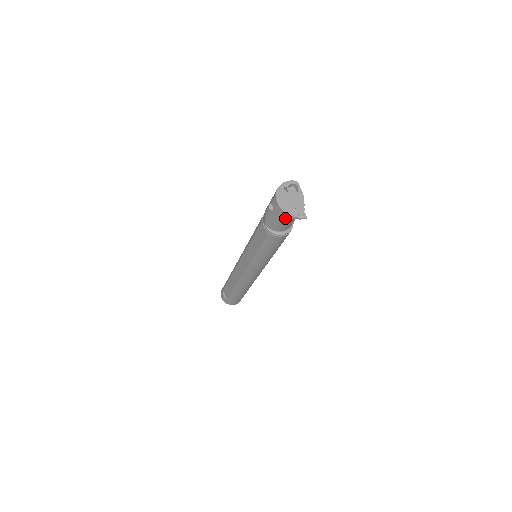
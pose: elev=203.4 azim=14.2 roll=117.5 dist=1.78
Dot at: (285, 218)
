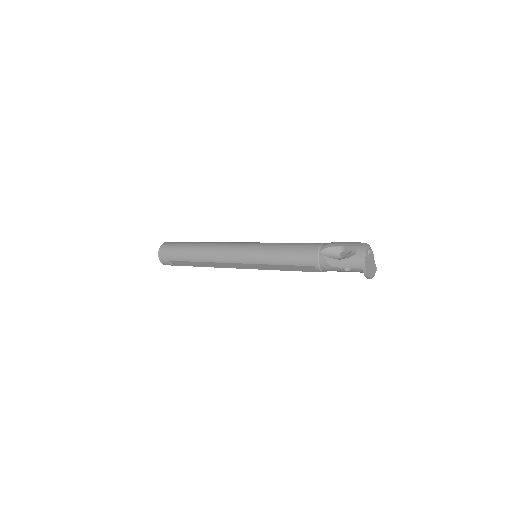
Dot at: occluded
